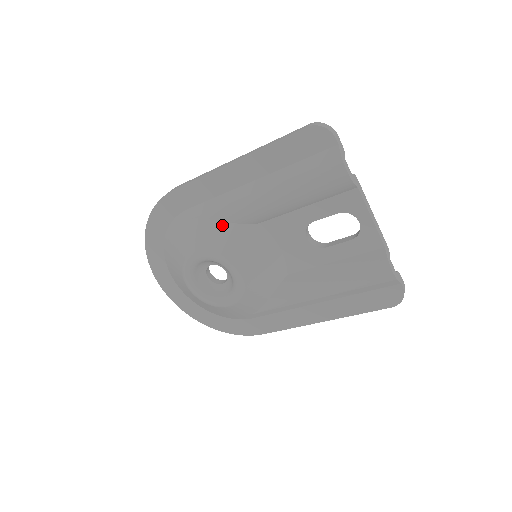
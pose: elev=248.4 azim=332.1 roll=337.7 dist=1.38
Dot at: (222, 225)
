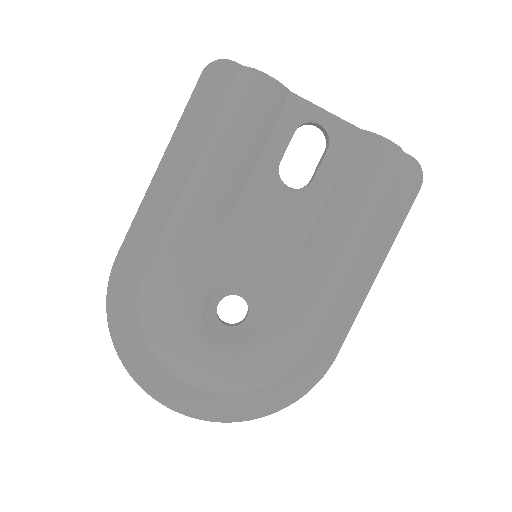
Dot at: (195, 243)
